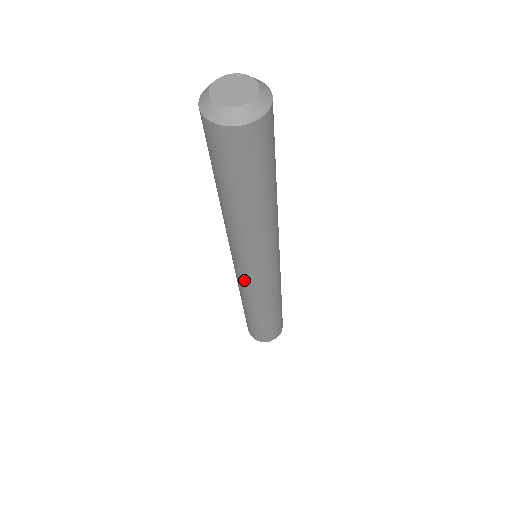
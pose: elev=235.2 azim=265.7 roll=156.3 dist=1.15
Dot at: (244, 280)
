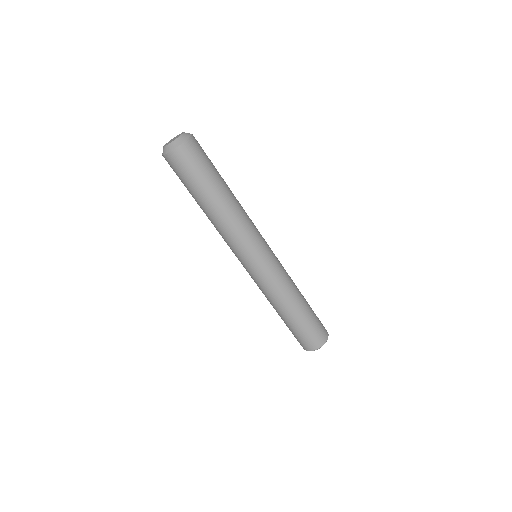
Dot at: (251, 274)
